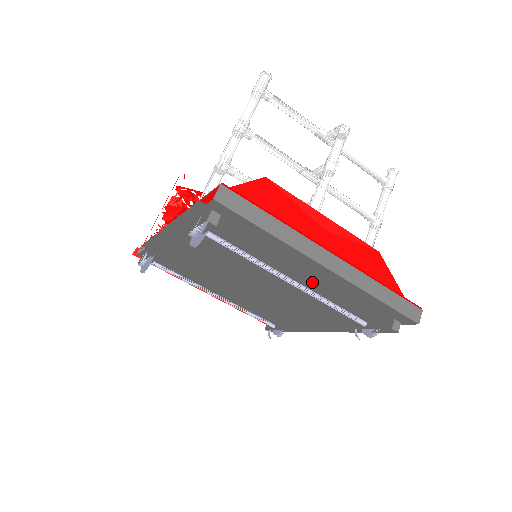
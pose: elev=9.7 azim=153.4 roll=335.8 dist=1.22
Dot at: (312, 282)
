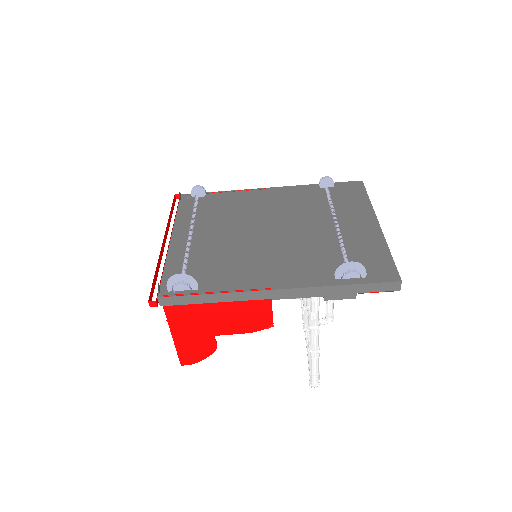
Dot at: (347, 233)
